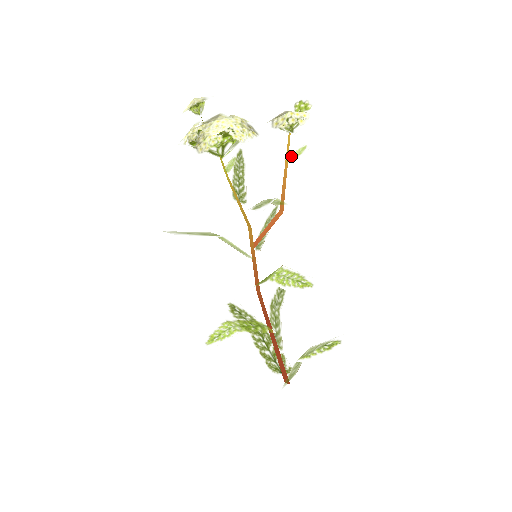
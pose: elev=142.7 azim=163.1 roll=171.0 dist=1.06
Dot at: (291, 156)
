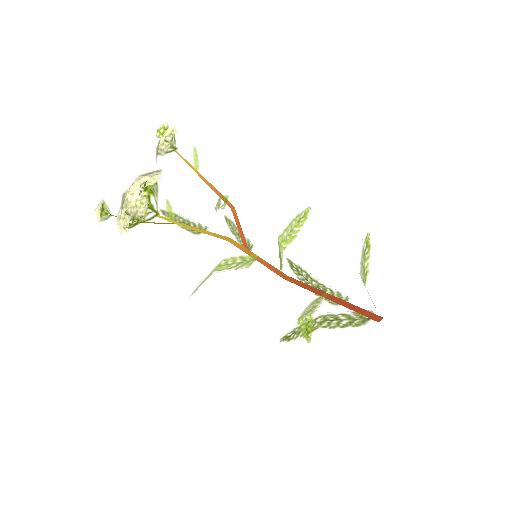
Dot at: (194, 165)
